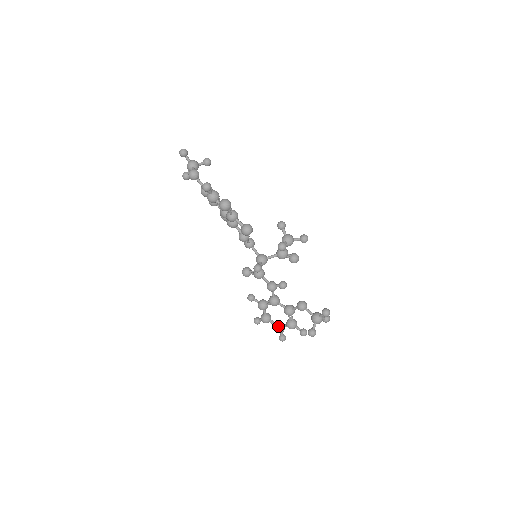
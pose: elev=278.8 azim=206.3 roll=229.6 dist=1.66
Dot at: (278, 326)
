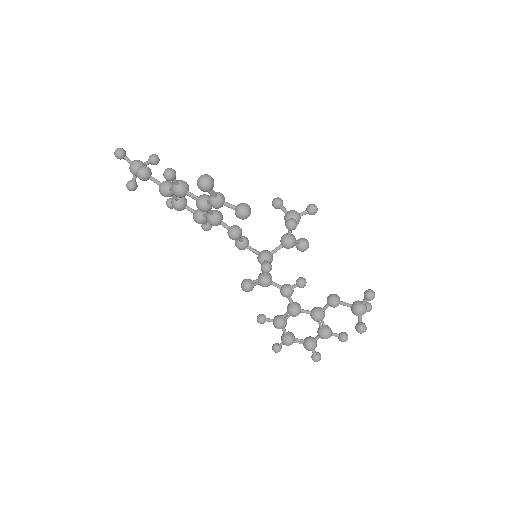
Dot at: (308, 342)
